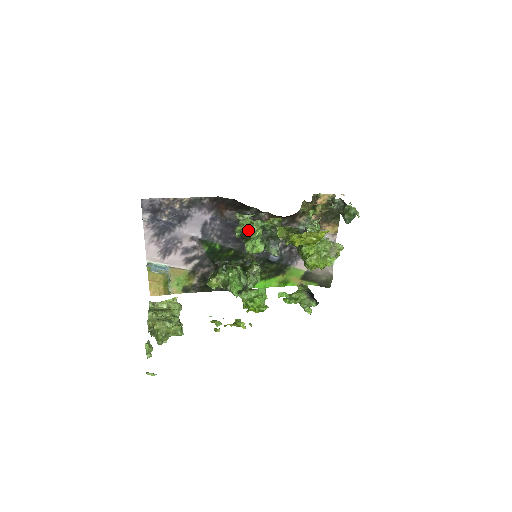
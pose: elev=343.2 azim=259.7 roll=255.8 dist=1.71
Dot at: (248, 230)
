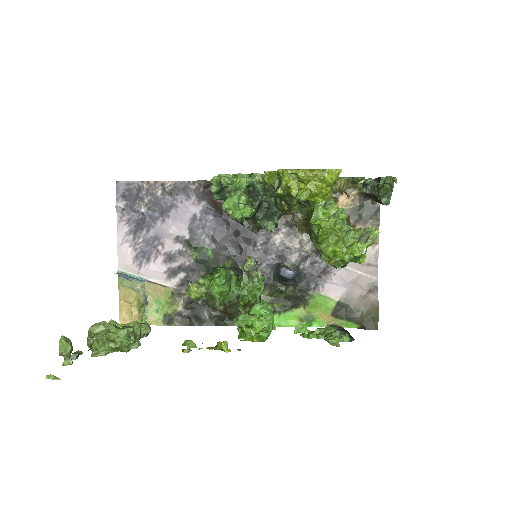
Dot at: (227, 181)
